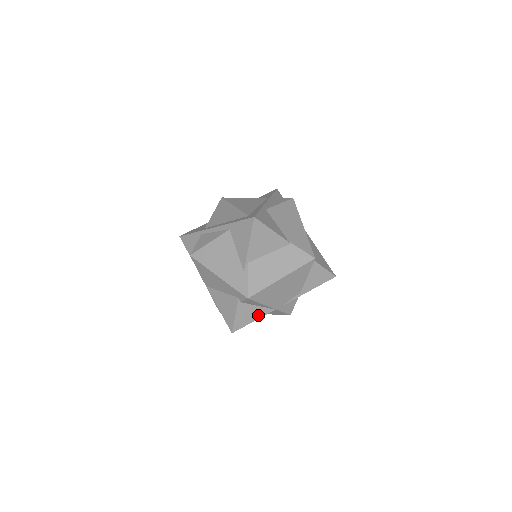
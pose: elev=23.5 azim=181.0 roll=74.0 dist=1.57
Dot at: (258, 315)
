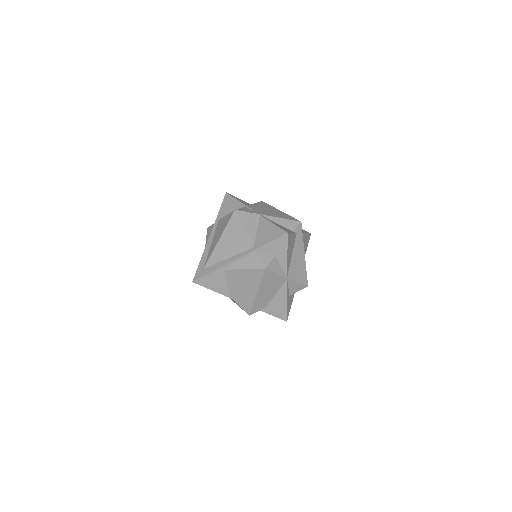
Dot at: occluded
